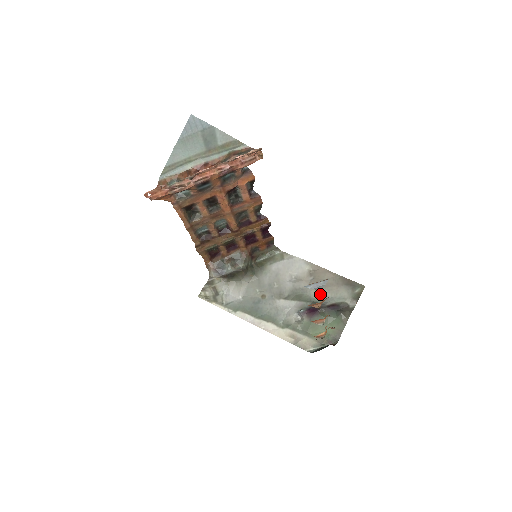
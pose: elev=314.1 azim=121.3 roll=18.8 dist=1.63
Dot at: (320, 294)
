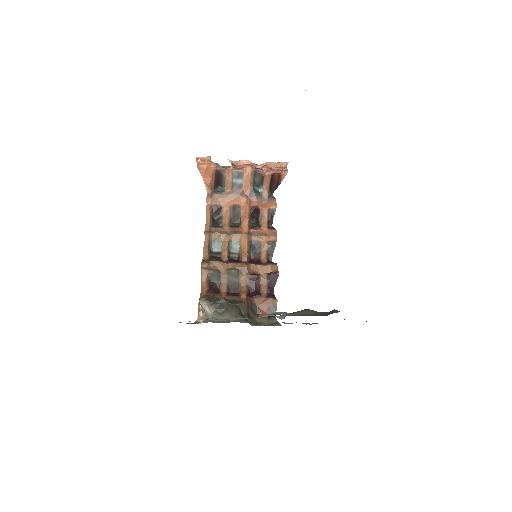
Dot at: occluded
